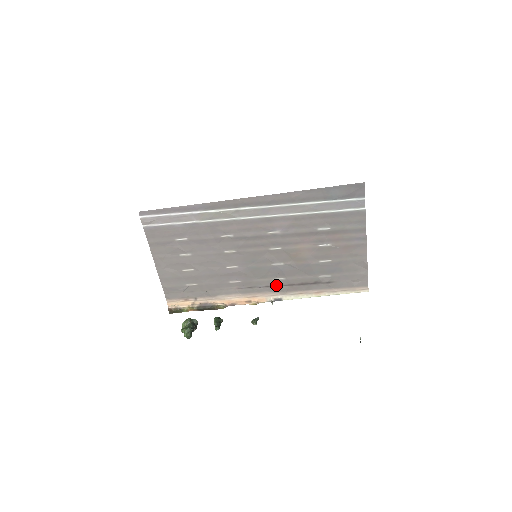
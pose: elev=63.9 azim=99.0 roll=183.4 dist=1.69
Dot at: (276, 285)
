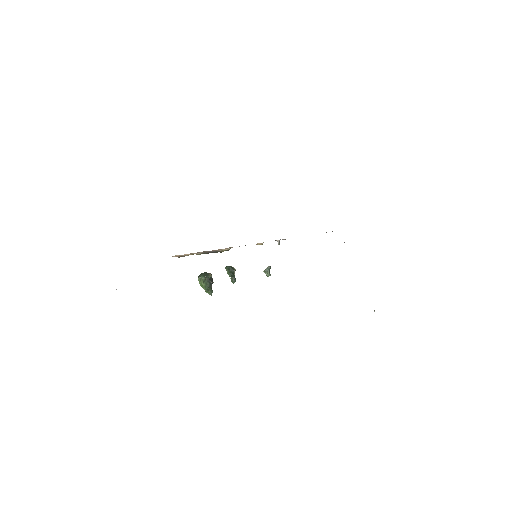
Dot at: occluded
